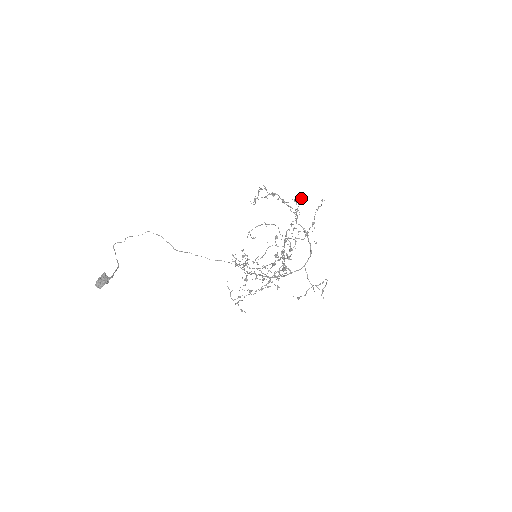
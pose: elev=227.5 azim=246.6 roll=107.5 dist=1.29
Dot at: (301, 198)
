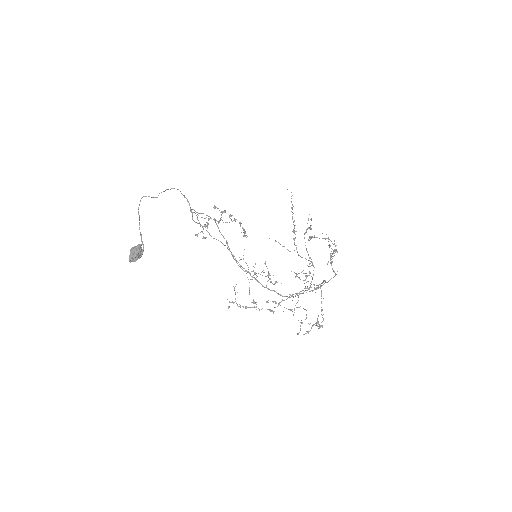
Dot at: occluded
